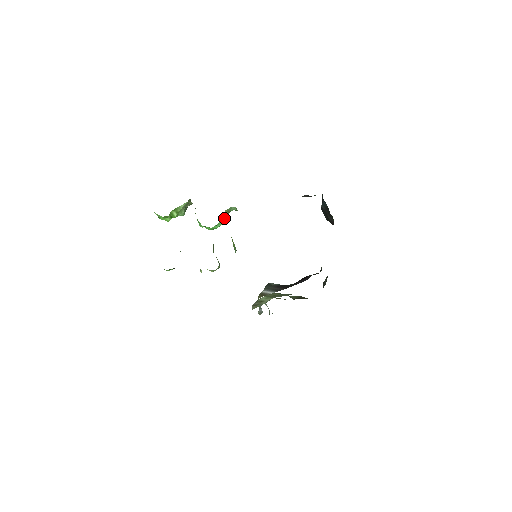
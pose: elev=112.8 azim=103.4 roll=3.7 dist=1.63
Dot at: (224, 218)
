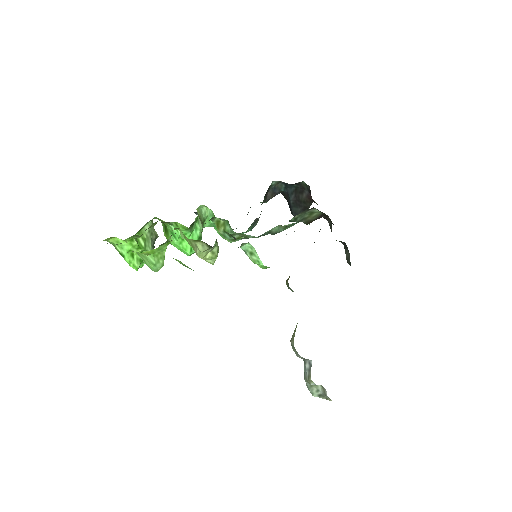
Dot at: (199, 220)
